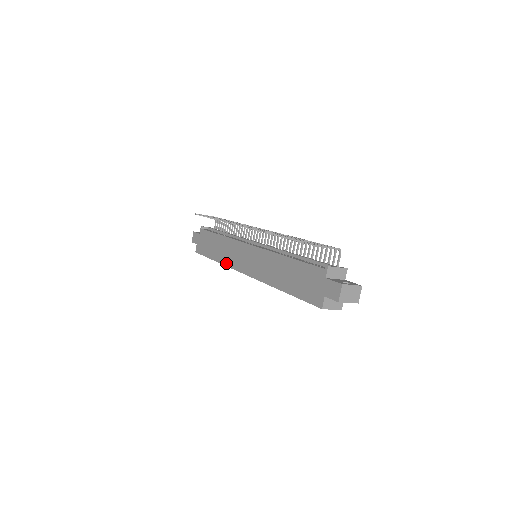
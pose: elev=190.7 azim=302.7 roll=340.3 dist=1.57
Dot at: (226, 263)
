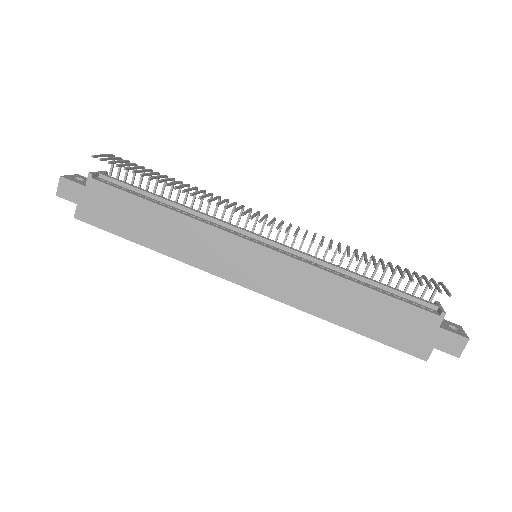
Dot at: (188, 260)
